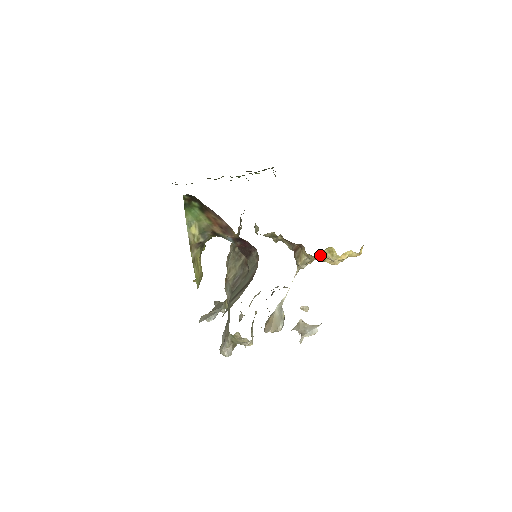
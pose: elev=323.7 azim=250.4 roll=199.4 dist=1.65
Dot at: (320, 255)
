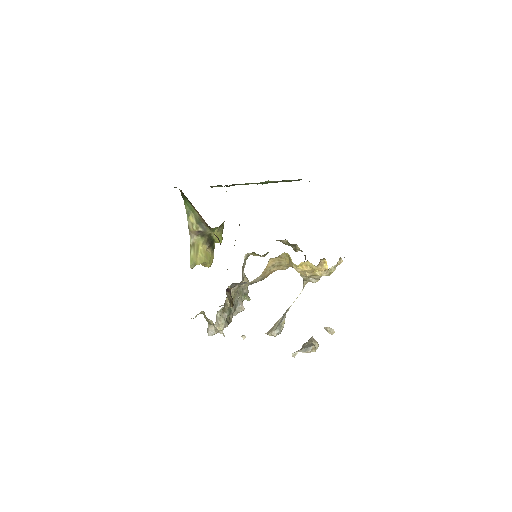
Dot at: (285, 261)
